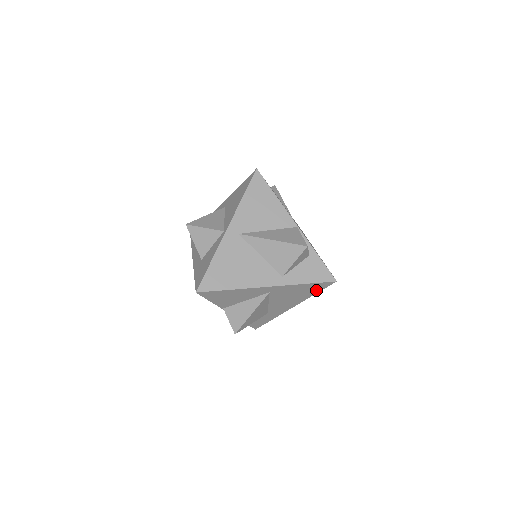
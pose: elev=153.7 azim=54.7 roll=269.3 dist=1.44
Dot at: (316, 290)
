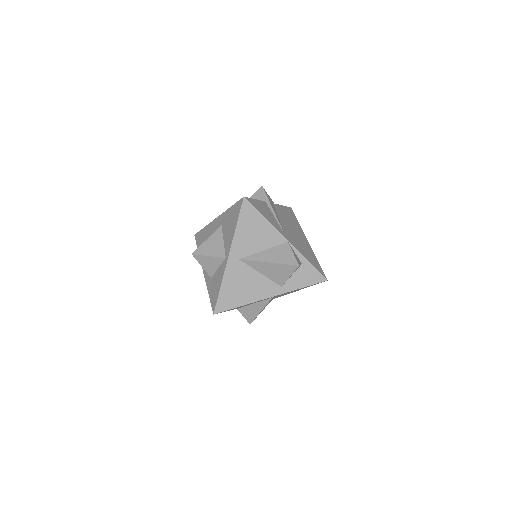
Dot at: occluded
